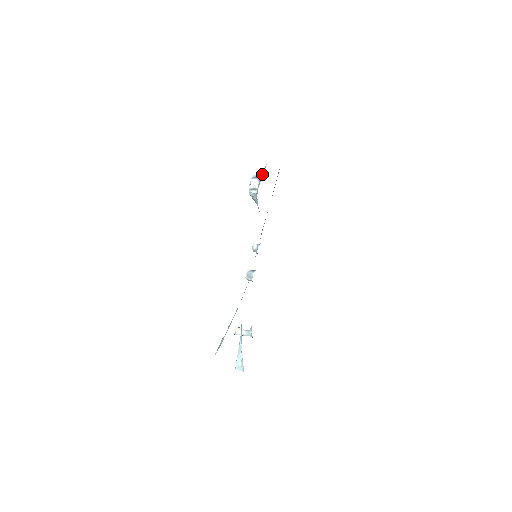
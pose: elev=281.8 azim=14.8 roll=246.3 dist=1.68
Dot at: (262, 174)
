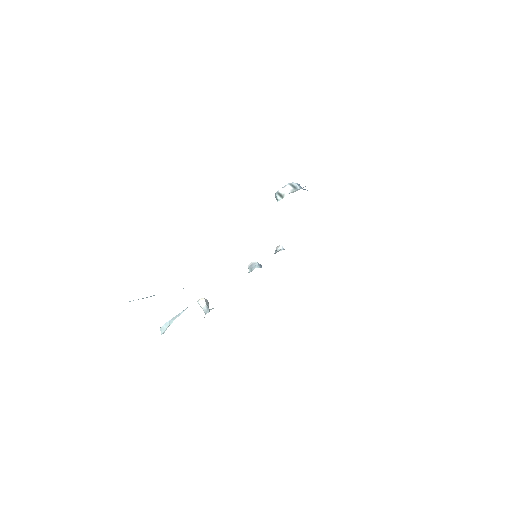
Dot at: (302, 188)
